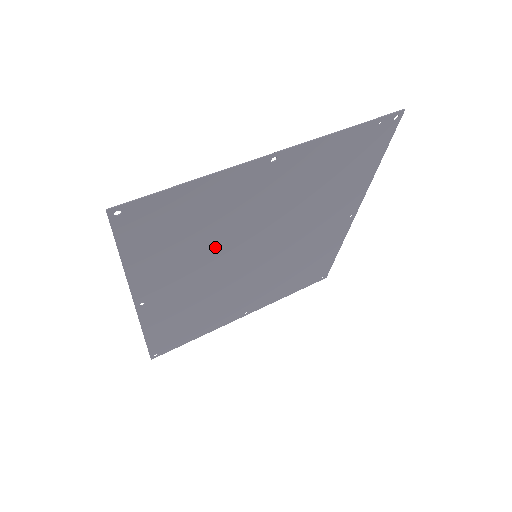
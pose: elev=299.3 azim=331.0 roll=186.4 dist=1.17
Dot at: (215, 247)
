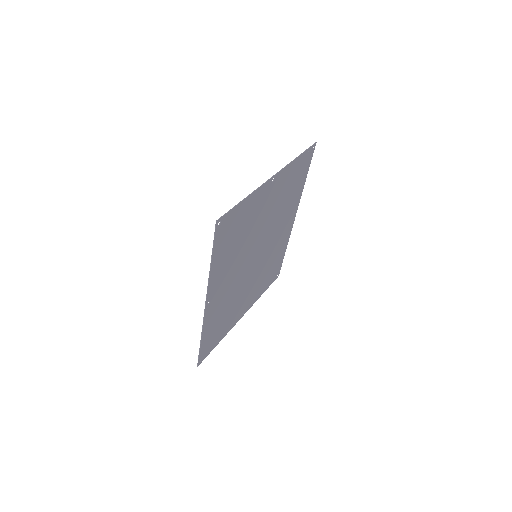
Dot at: (243, 249)
